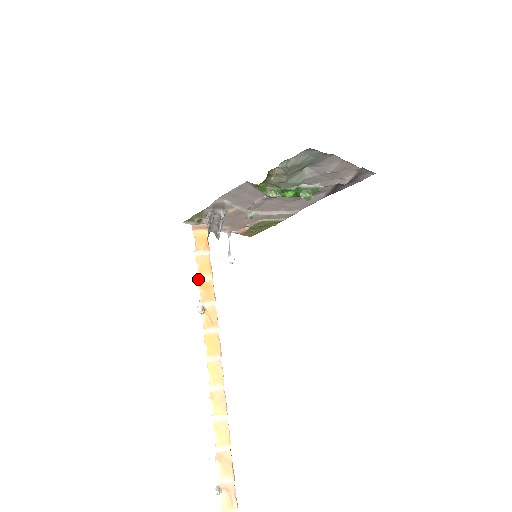
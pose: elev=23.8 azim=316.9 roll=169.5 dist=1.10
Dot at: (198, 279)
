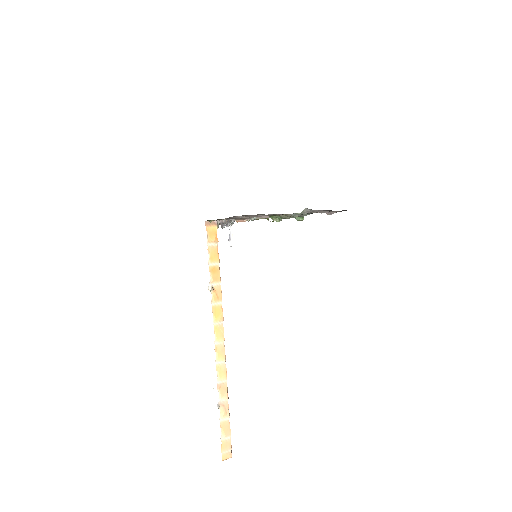
Dot at: (209, 265)
